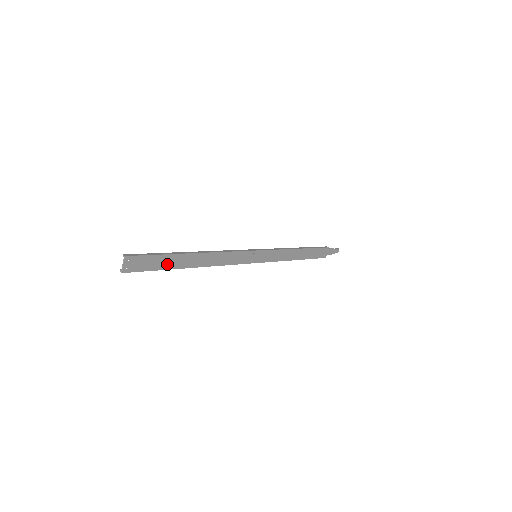
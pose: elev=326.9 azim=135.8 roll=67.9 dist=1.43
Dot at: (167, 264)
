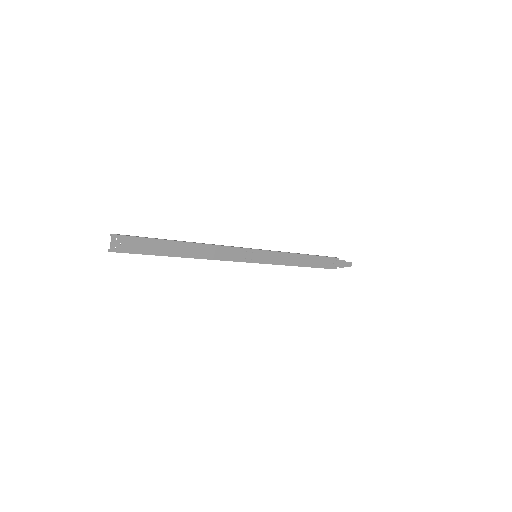
Dot at: (158, 250)
